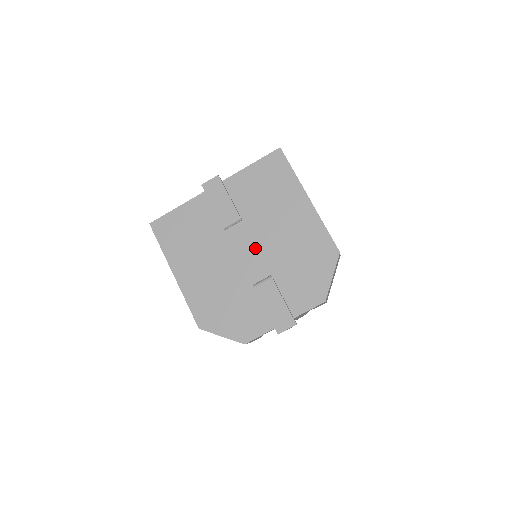
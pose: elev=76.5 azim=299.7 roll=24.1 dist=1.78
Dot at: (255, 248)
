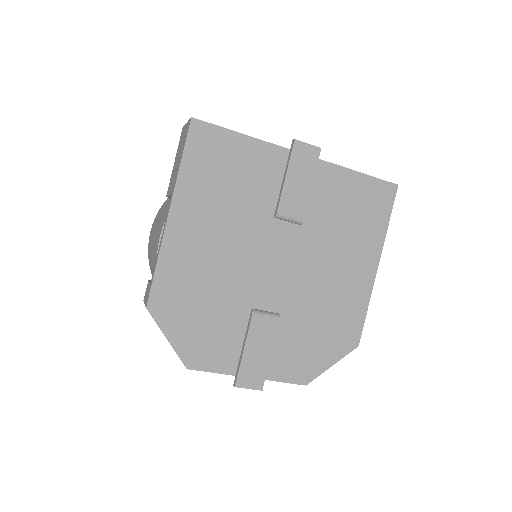
Dot at: (288, 269)
